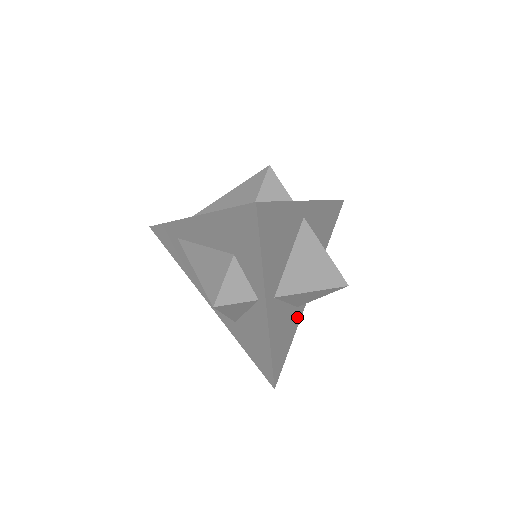
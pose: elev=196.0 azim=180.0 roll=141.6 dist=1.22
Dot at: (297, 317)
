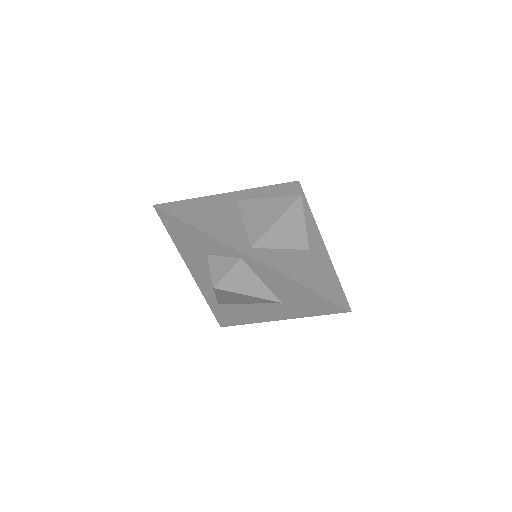
Dot at: (320, 257)
